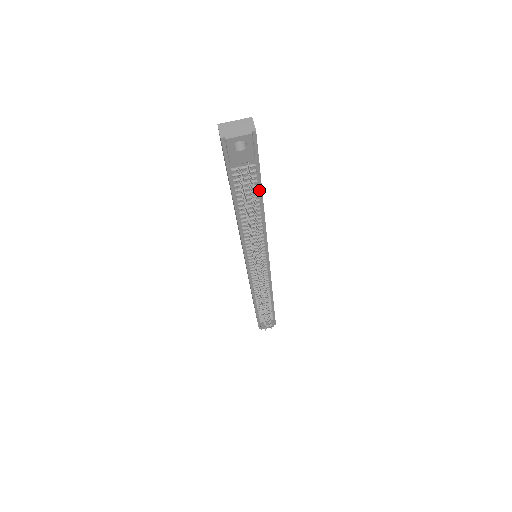
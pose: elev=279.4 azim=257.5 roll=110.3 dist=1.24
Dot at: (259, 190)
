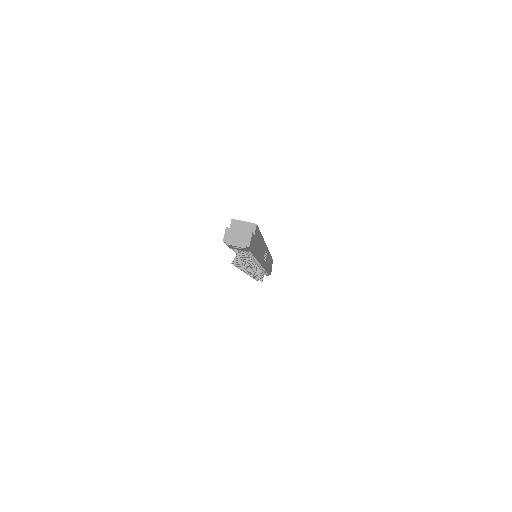
Dot at: (253, 254)
